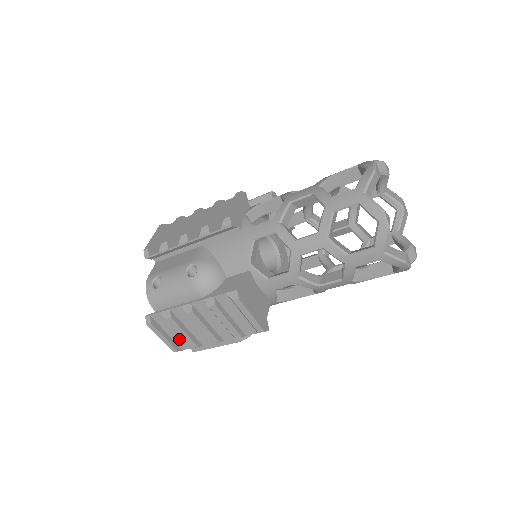
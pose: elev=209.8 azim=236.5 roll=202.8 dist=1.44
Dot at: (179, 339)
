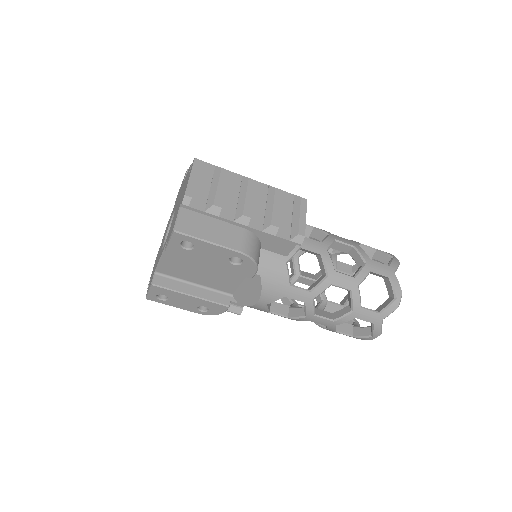
Dot at: (200, 195)
